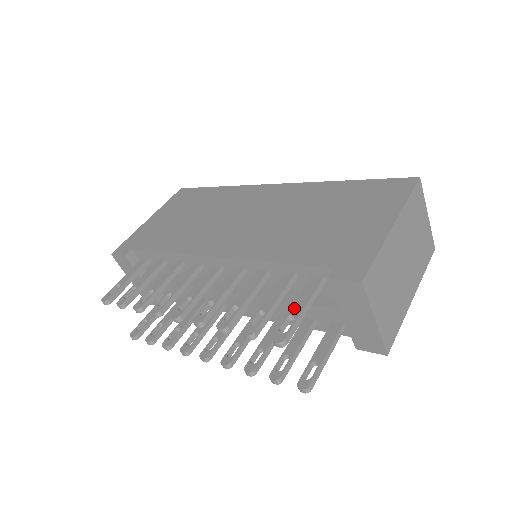
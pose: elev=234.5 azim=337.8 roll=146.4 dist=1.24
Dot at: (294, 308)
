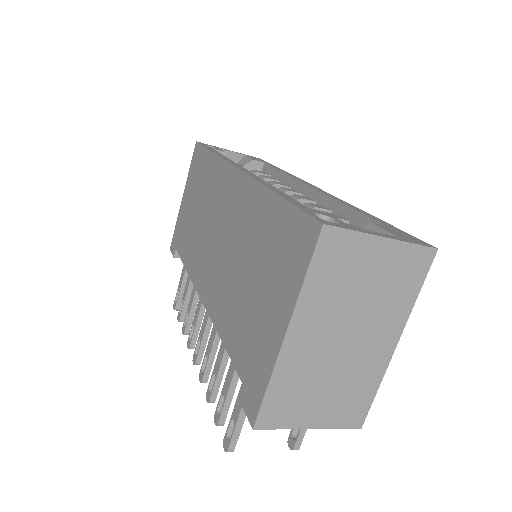
Dot at: (234, 411)
